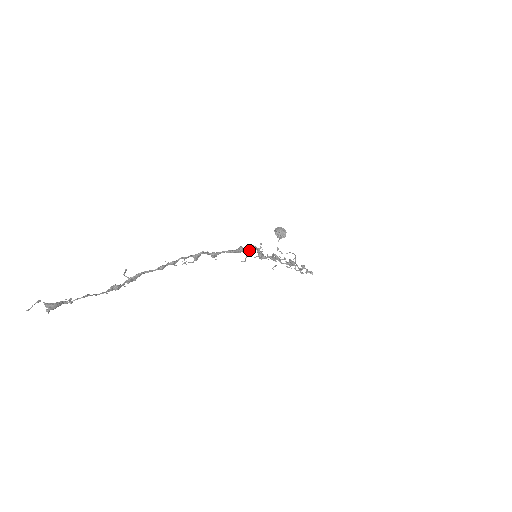
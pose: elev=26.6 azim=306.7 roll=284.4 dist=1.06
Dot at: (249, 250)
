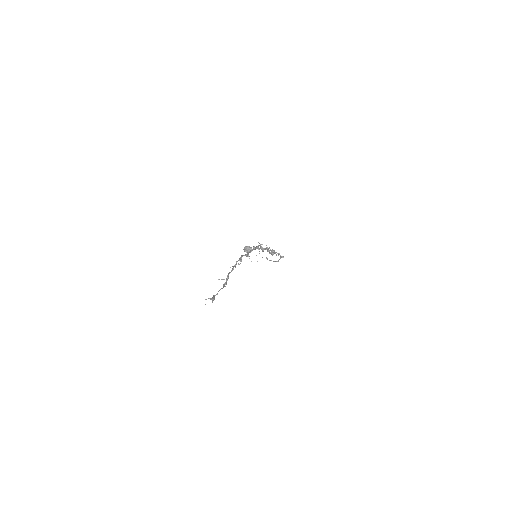
Dot at: (258, 247)
